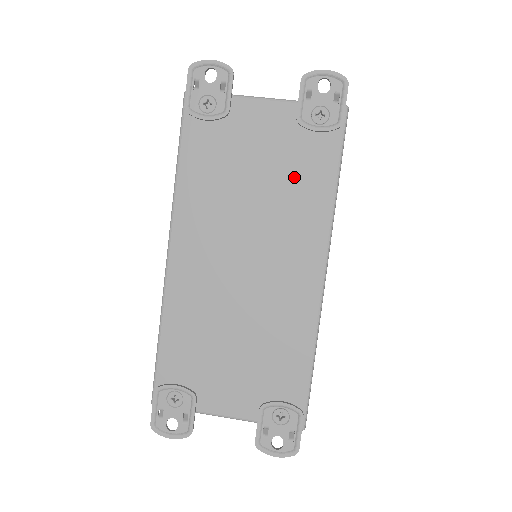
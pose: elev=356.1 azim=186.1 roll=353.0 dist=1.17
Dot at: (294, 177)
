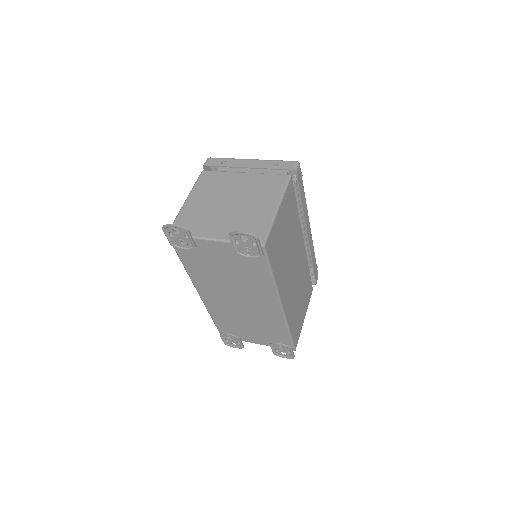
Dot at: (247, 273)
